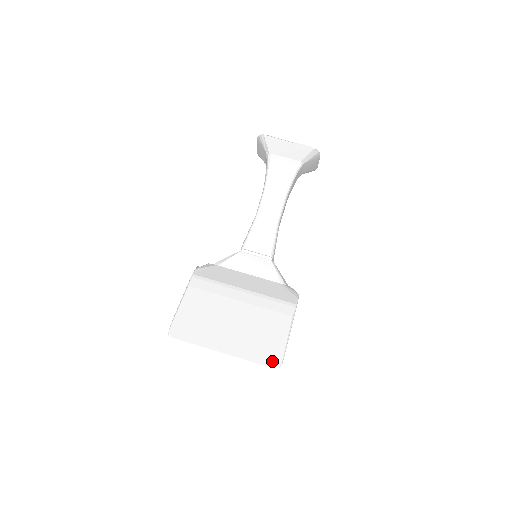
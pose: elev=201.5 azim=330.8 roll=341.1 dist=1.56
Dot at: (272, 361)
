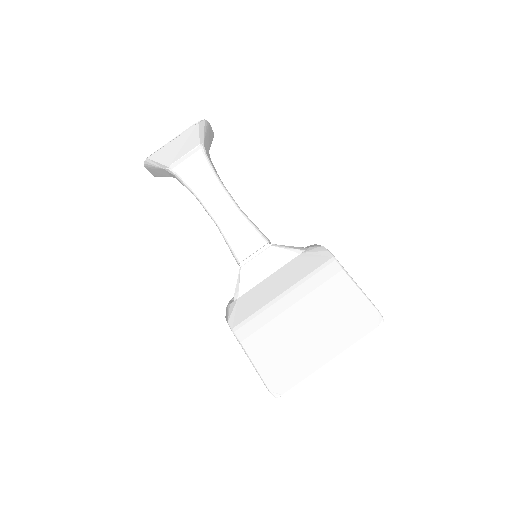
Dot at: (372, 321)
